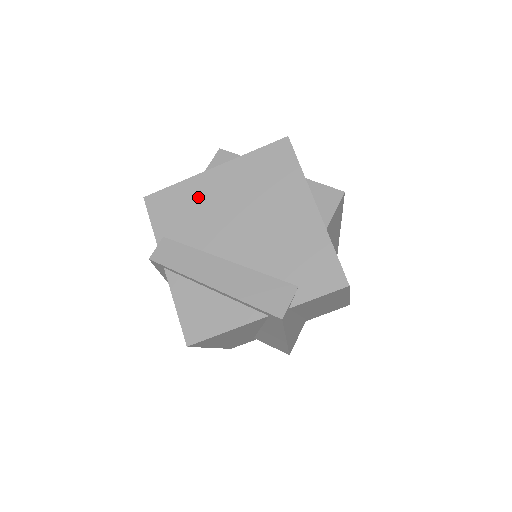
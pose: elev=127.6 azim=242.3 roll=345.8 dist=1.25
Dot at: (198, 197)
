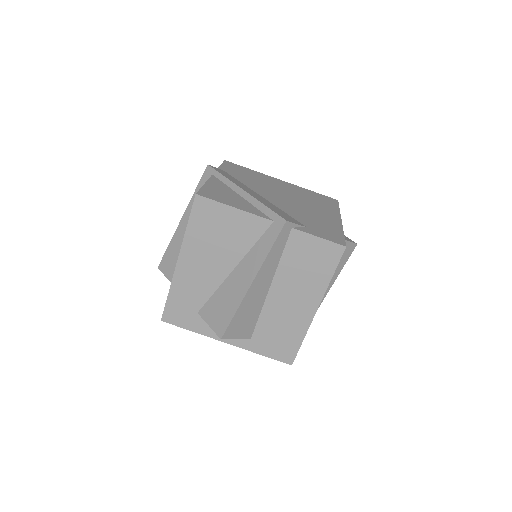
Dot at: (262, 178)
